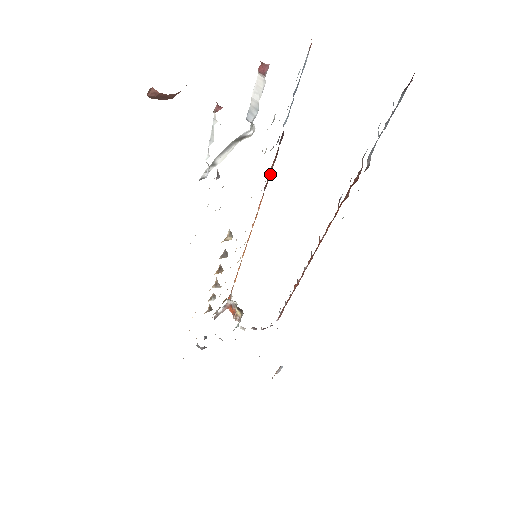
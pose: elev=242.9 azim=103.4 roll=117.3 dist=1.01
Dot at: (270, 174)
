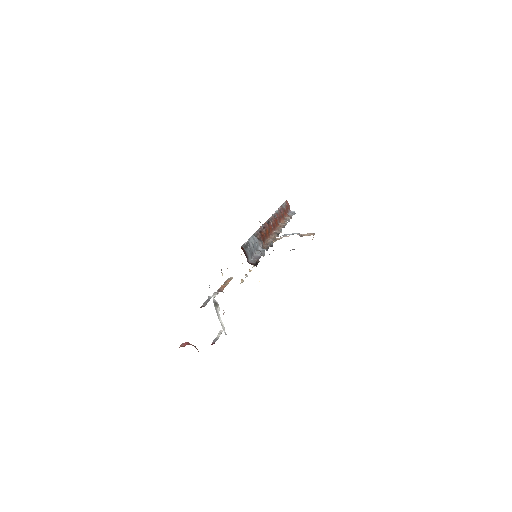
Dot at: occluded
